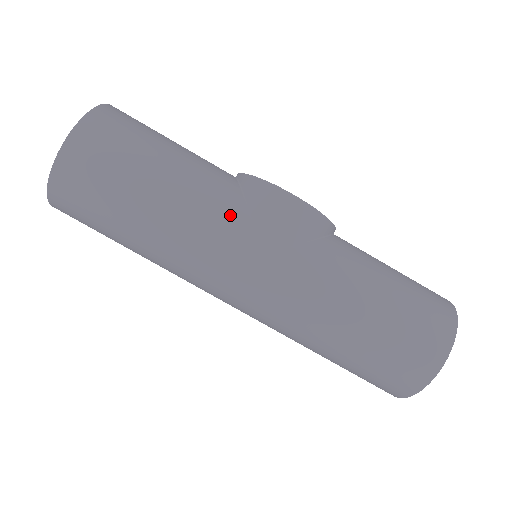
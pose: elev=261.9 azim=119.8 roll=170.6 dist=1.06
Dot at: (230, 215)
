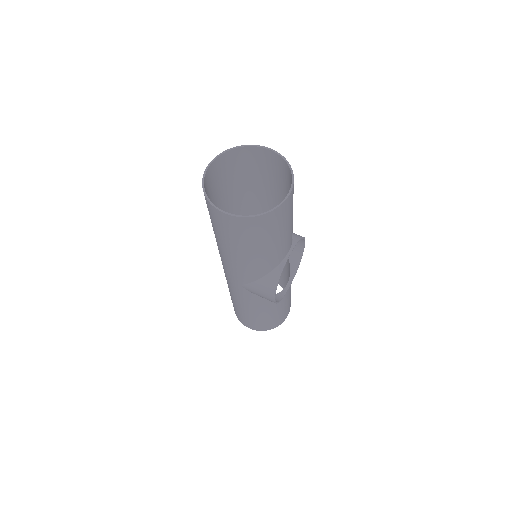
Dot at: (248, 276)
